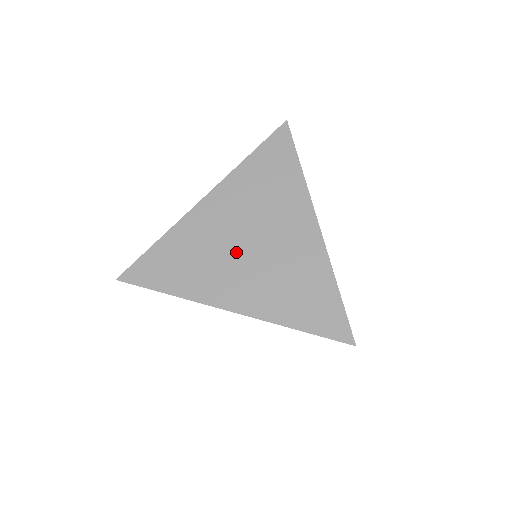
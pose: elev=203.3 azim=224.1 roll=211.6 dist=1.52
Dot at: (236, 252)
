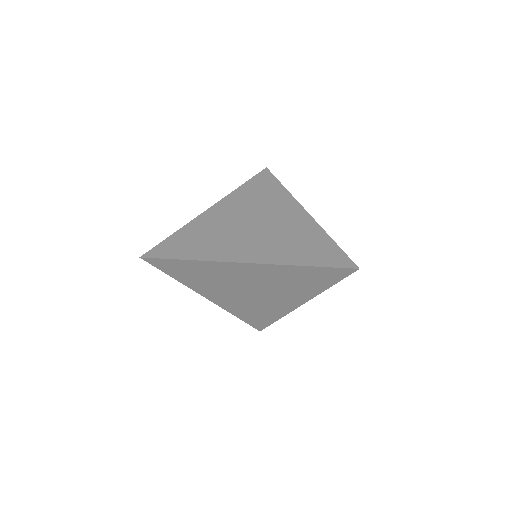
Dot at: (244, 230)
